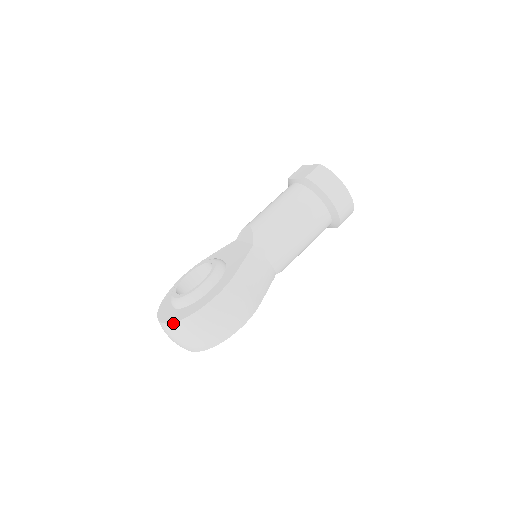
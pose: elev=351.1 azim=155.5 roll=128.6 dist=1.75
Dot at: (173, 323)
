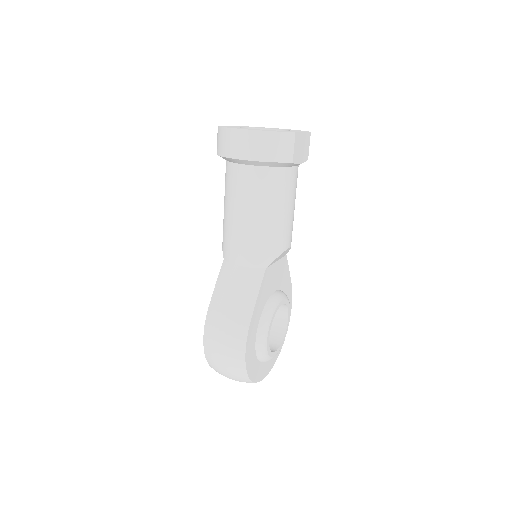
Dot at: occluded
